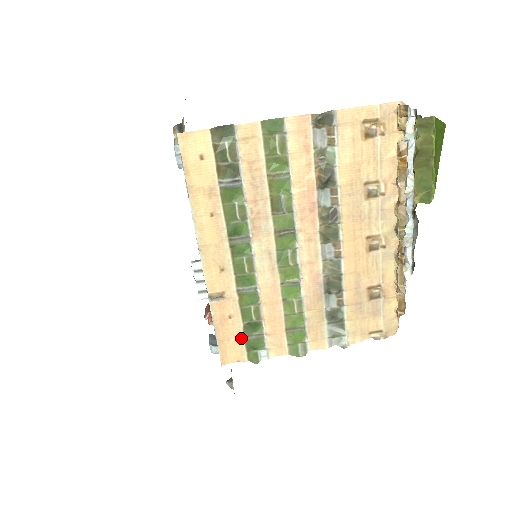
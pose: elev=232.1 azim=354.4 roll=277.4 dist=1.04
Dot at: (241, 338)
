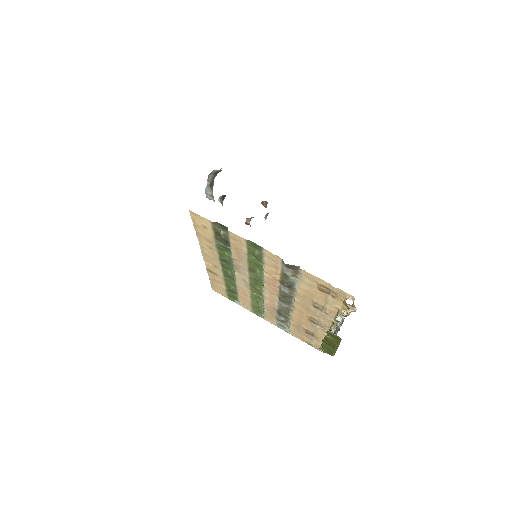
Dot at: (224, 290)
